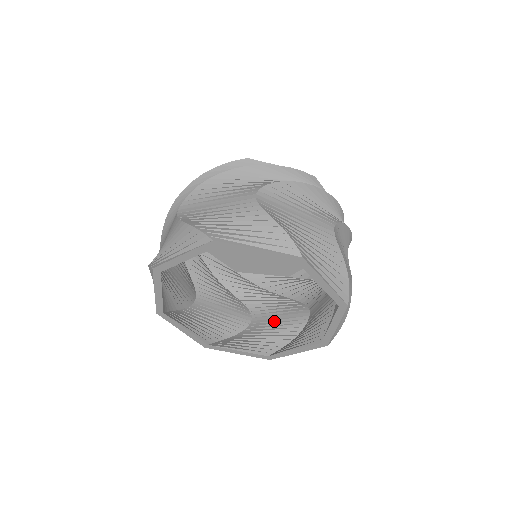
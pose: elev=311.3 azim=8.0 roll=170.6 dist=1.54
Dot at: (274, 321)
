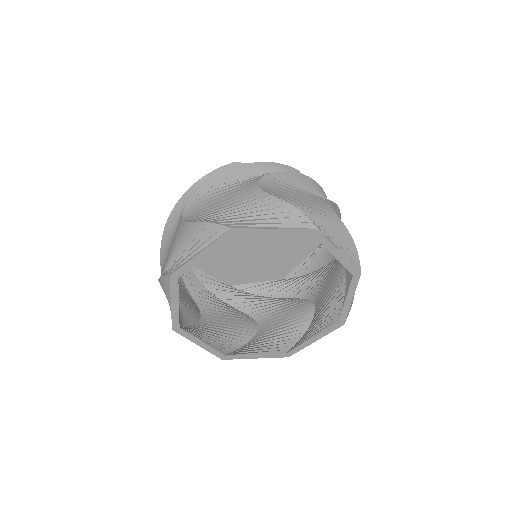
Dot at: (225, 323)
